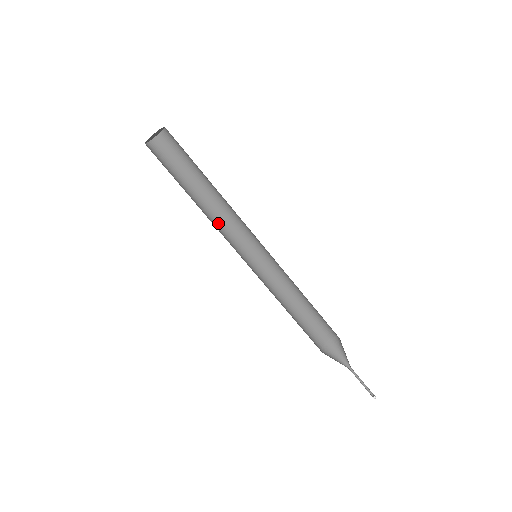
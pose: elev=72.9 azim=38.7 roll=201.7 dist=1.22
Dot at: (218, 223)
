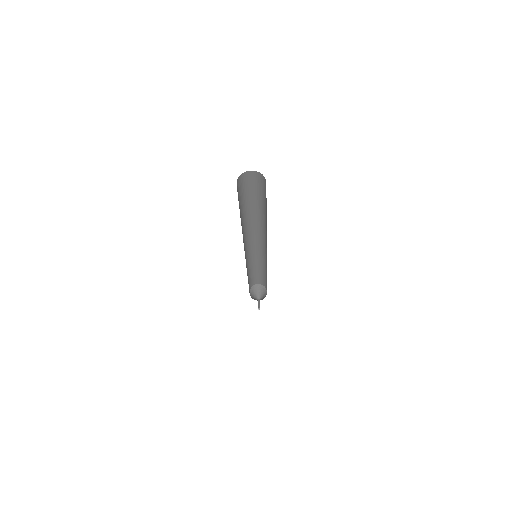
Dot at: (255, 226)
